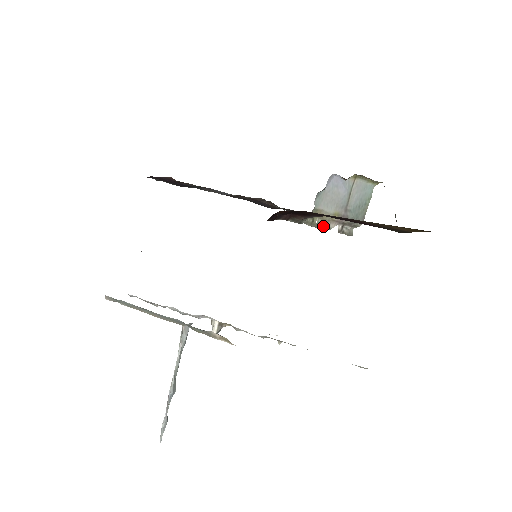
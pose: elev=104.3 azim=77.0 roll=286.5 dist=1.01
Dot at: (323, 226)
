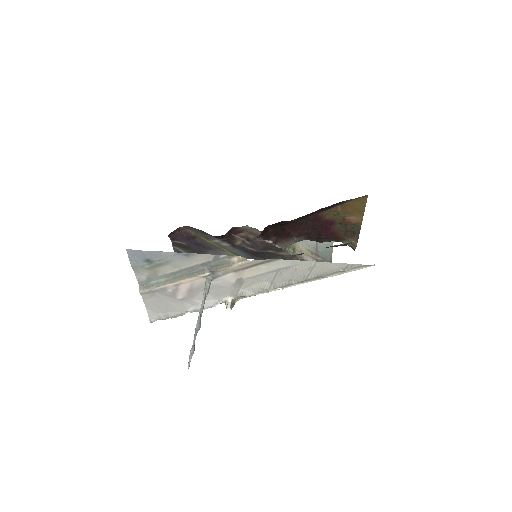
Dot at: (302, 257)
